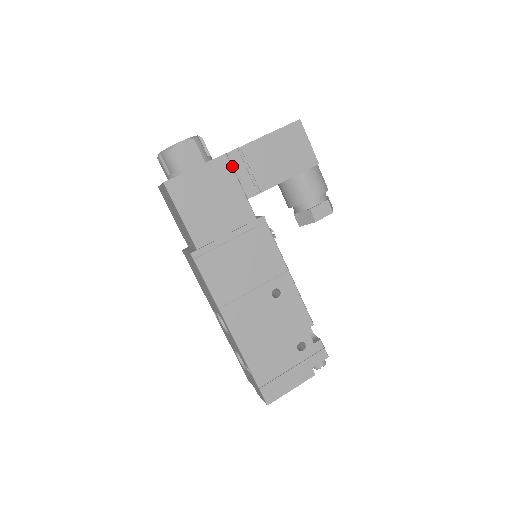
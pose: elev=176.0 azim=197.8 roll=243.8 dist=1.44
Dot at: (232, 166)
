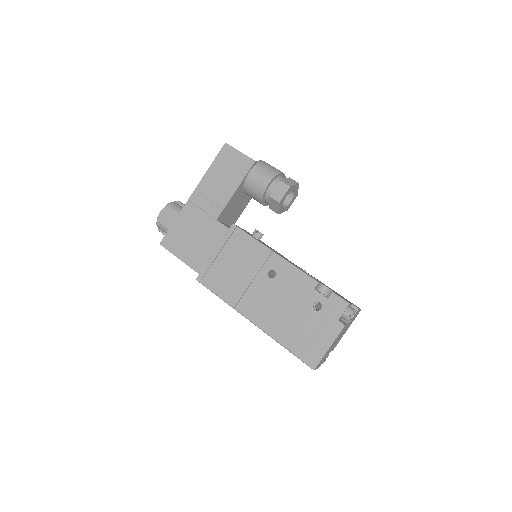
Dot at: (196, 205)
